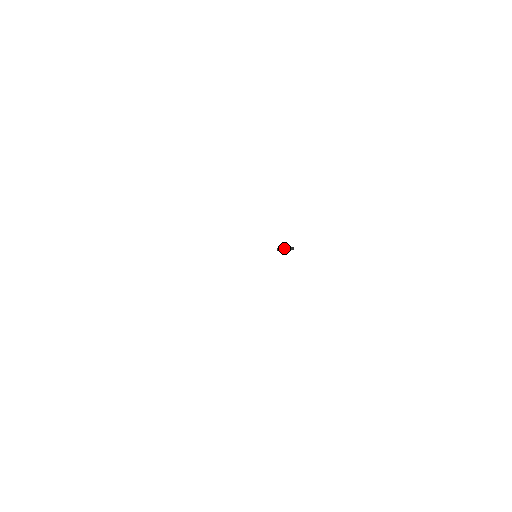
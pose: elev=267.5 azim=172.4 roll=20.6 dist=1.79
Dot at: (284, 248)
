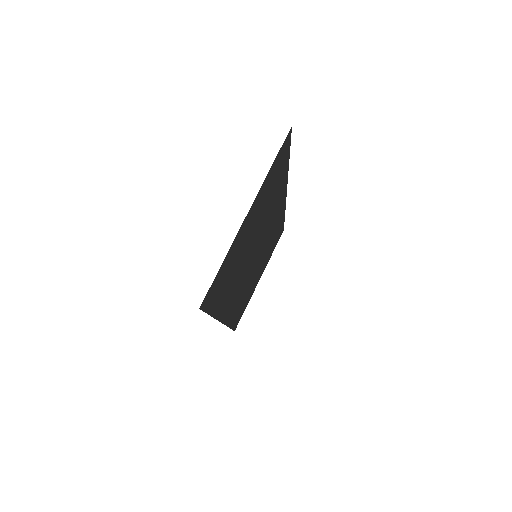
Dot at: occluded
